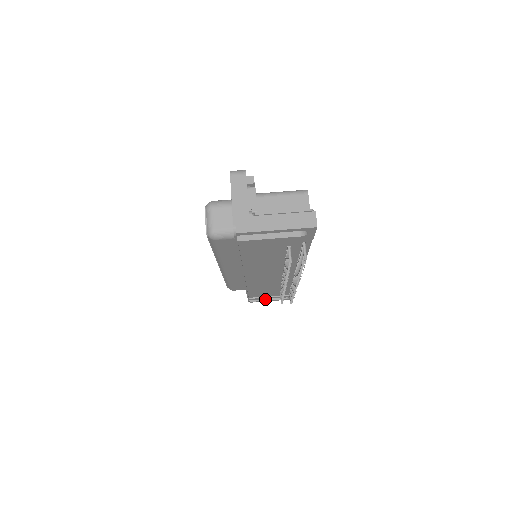
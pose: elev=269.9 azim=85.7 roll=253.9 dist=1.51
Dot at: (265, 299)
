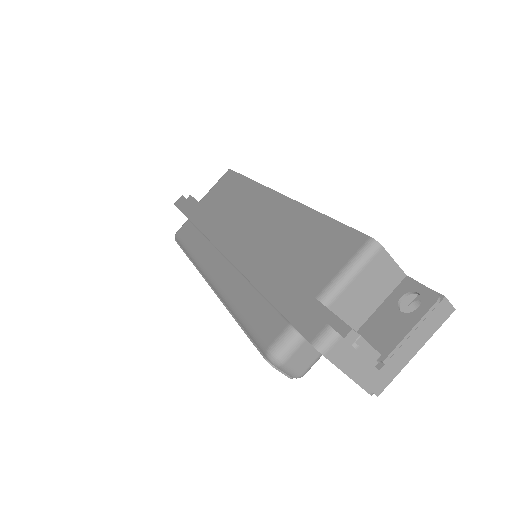
Dot at: occluded
